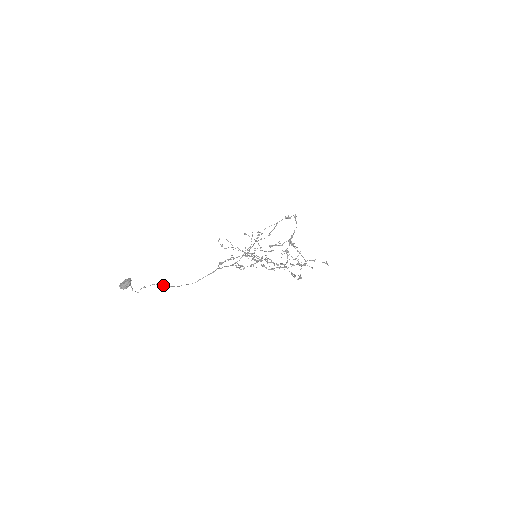
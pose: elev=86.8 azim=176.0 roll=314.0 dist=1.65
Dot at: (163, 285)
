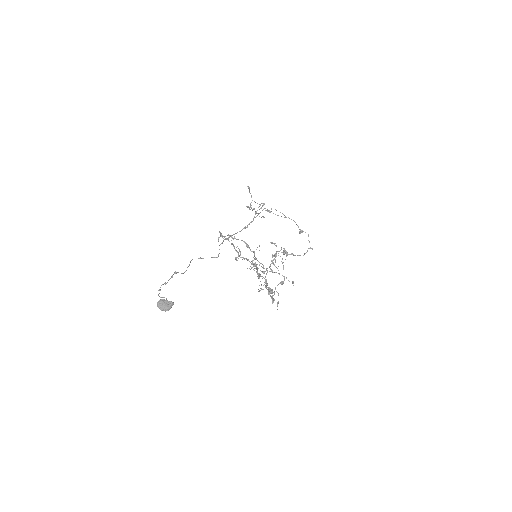
Dot at: (177, 272)
